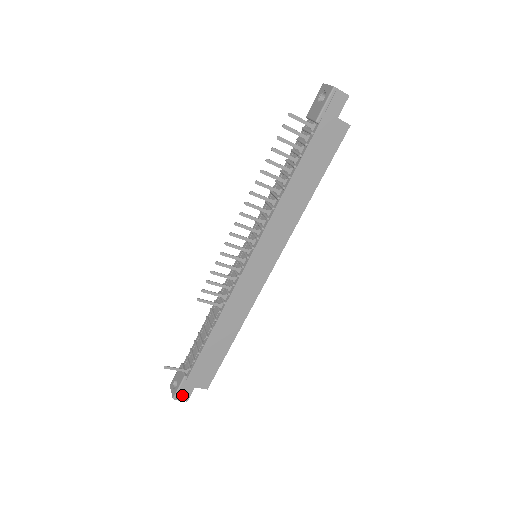
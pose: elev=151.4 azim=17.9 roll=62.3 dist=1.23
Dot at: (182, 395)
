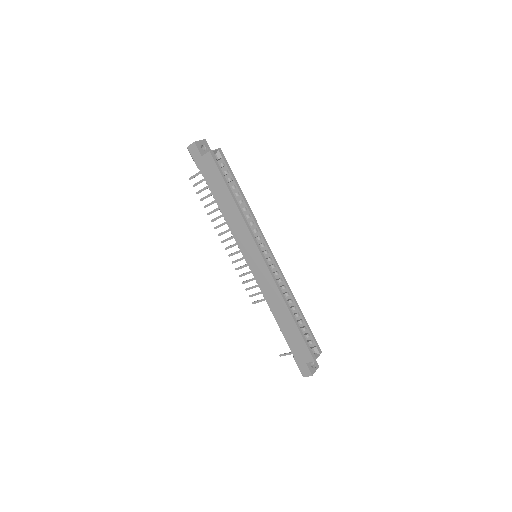
Dot at: (304, 372)
